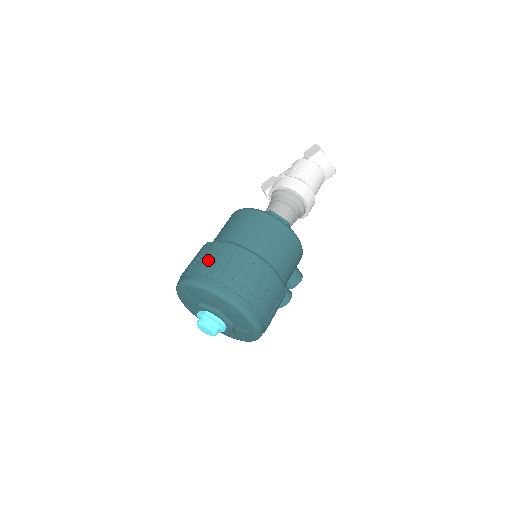
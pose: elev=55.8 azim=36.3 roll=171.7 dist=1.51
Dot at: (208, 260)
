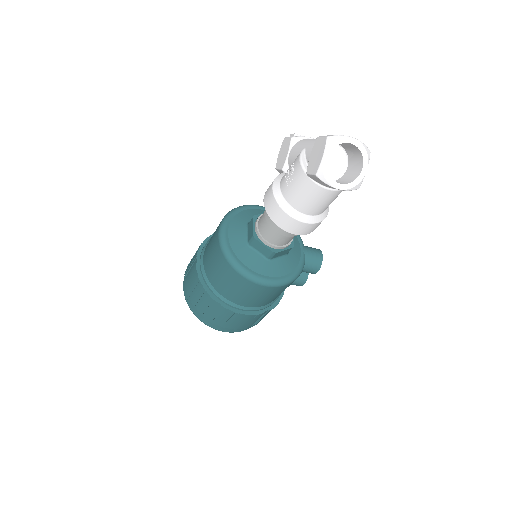
Dot at: (189, 284)
